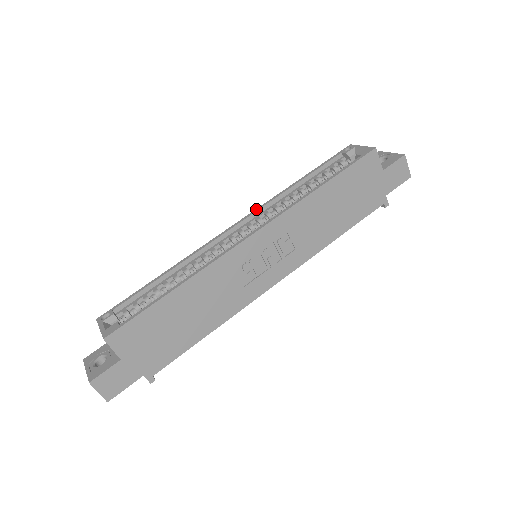
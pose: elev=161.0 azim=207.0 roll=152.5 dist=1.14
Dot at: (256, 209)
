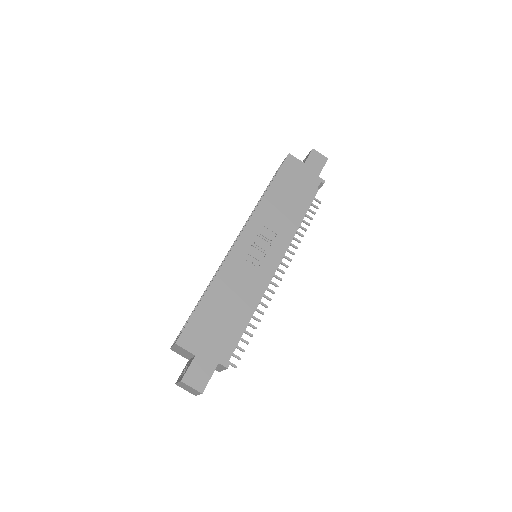
Dot at: (240, 231)
